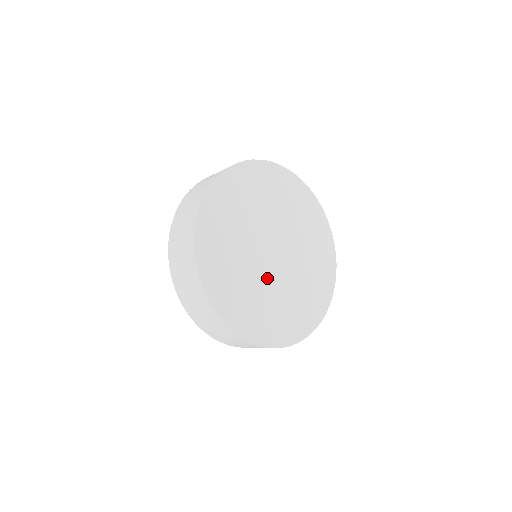
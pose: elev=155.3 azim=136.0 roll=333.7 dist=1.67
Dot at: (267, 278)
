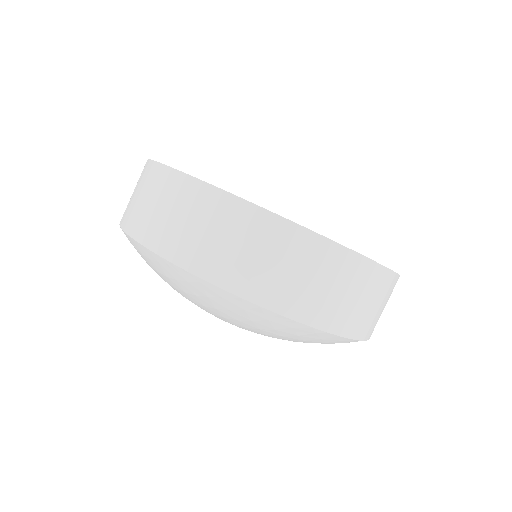
Dot at: occluded
